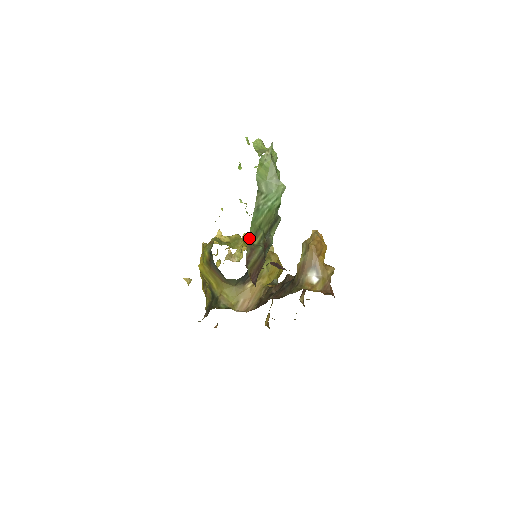
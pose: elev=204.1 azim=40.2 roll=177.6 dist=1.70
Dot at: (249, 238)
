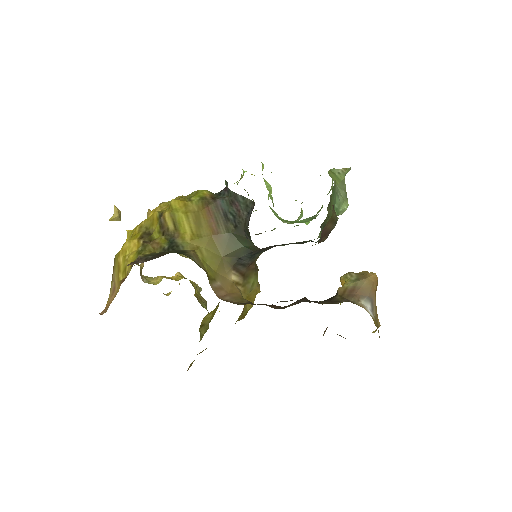
Dot at: (331, 195)
